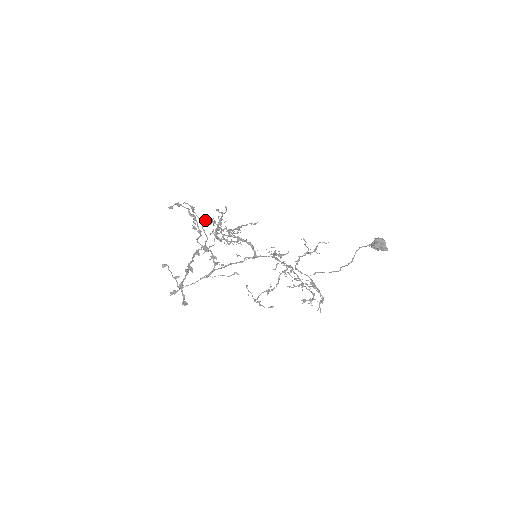
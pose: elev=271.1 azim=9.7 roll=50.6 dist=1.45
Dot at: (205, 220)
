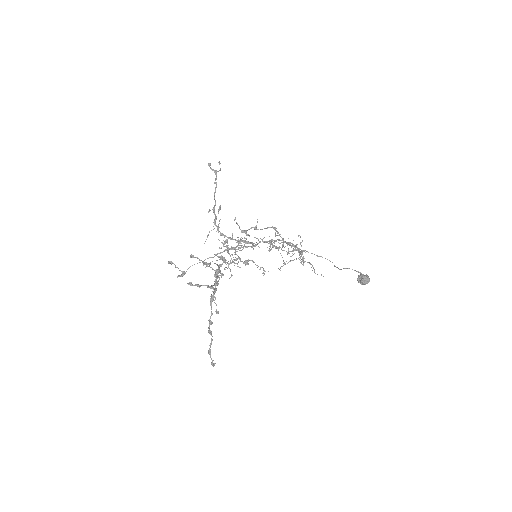
Dot at: (218, 271)
